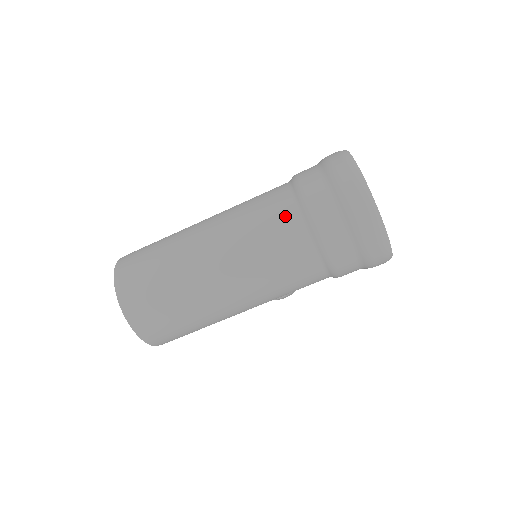
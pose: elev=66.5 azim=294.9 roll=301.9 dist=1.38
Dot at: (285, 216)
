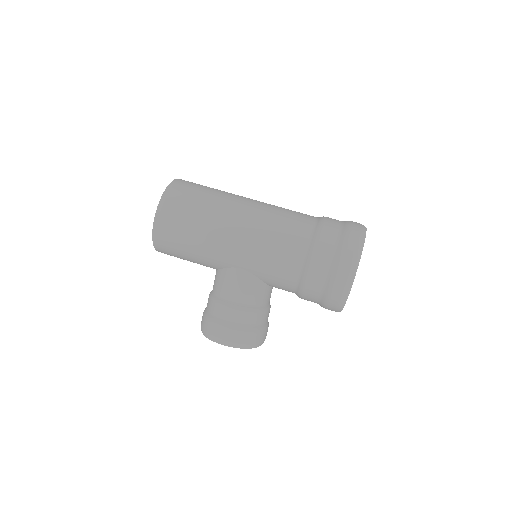
Dot at: occluded
